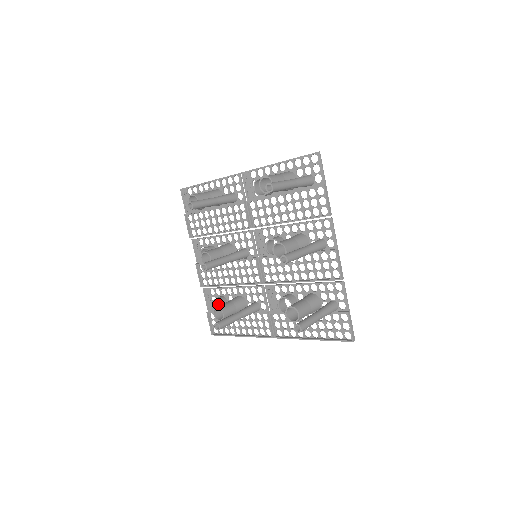
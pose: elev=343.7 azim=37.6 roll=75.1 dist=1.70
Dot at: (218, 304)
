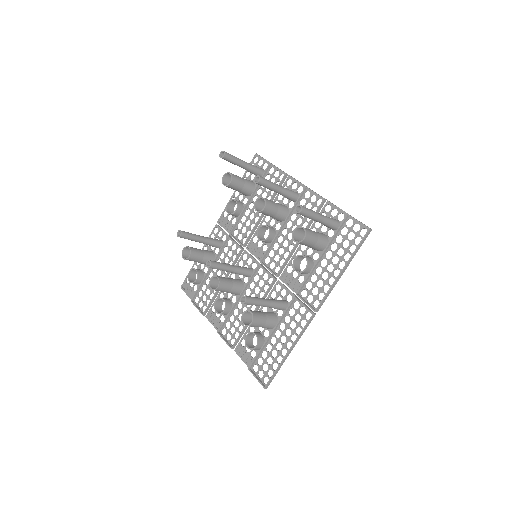
Dot at: (253, 347)
